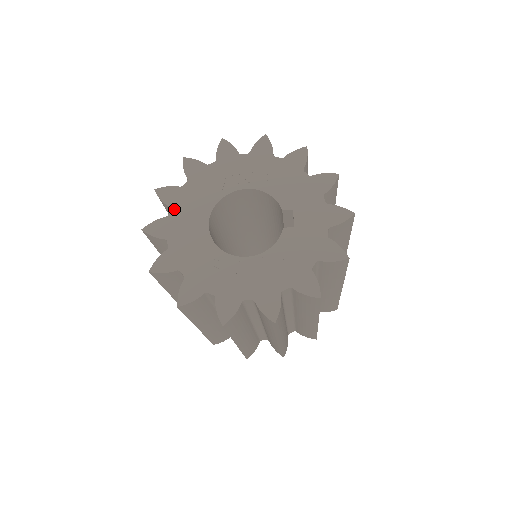
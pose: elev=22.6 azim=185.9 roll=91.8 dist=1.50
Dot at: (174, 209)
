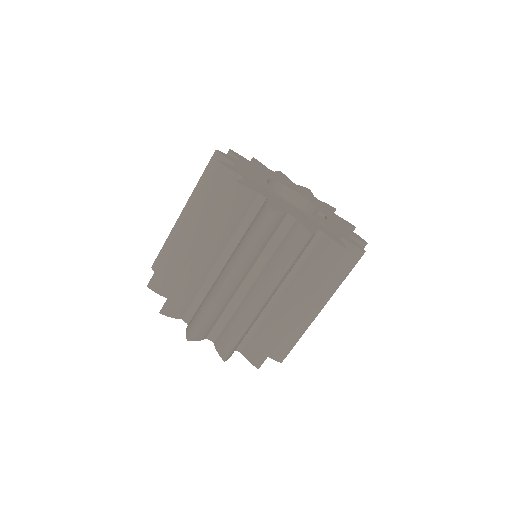
Dot at: (243, 161)
